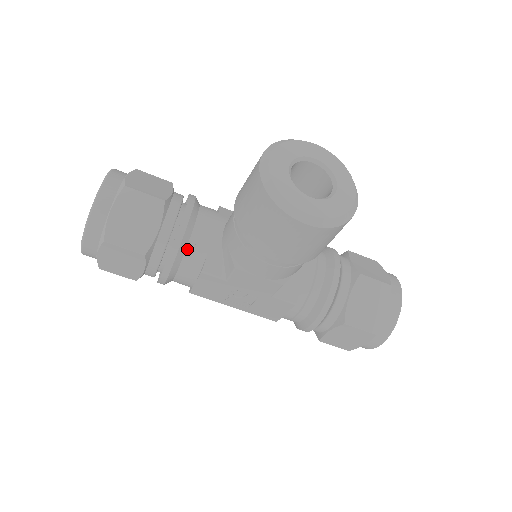
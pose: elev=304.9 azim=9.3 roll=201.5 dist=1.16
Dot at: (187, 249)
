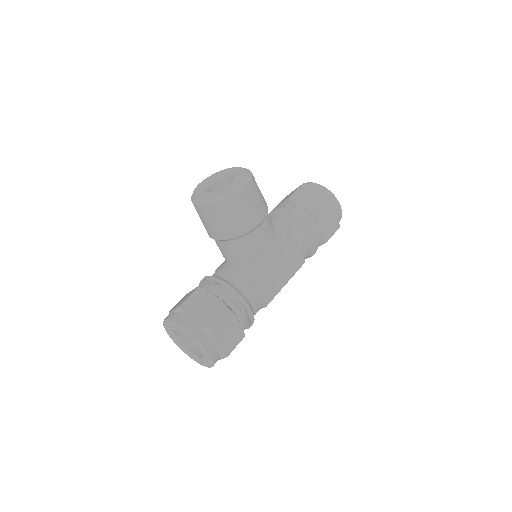
Dot at: (235, 286)
